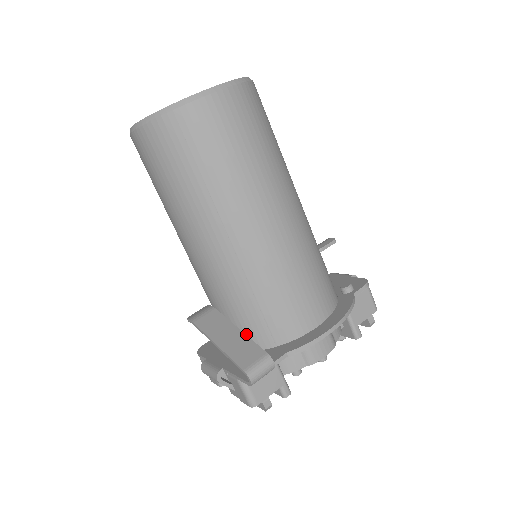
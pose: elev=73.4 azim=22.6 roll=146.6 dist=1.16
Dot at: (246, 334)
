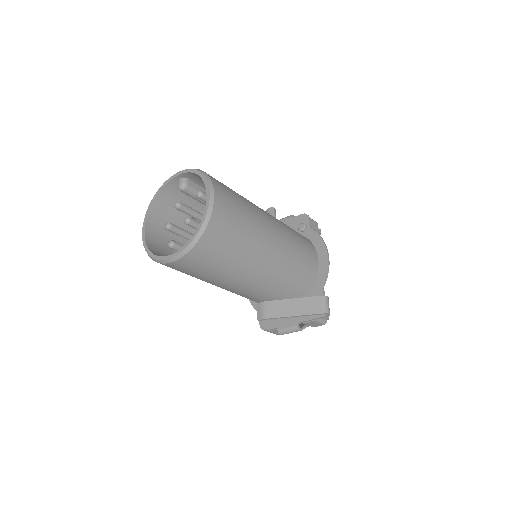
Dot at: (294, 297)
